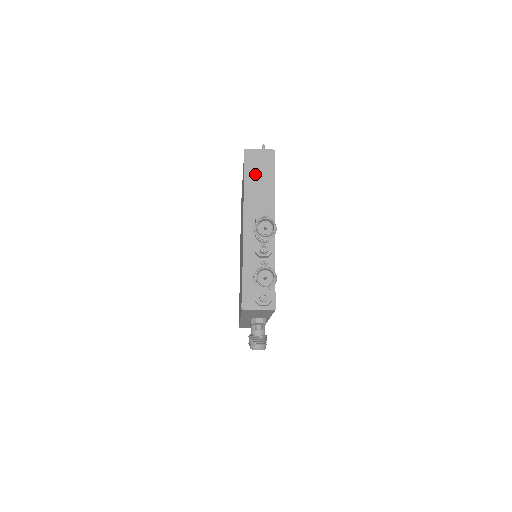
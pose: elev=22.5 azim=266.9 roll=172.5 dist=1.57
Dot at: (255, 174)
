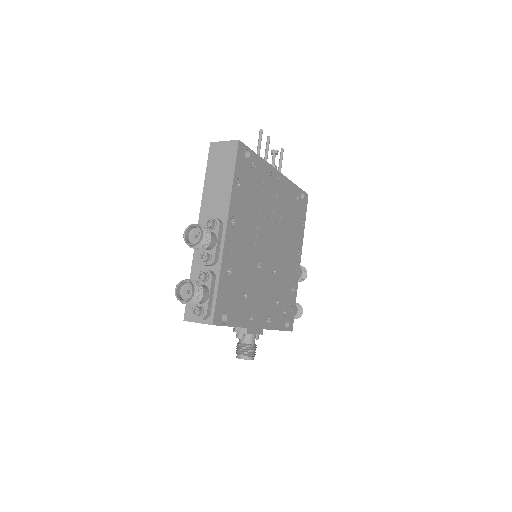
Dot at: (216, 171)
